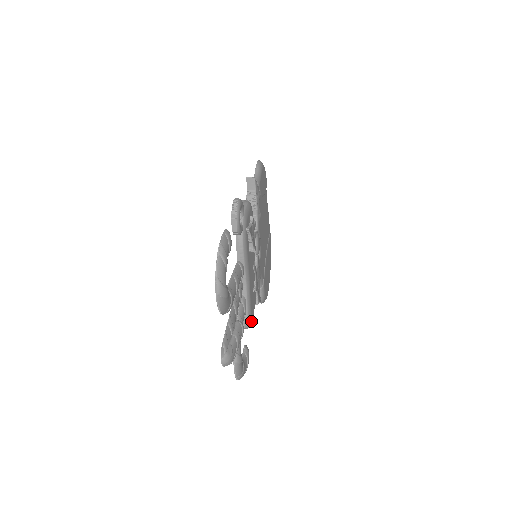
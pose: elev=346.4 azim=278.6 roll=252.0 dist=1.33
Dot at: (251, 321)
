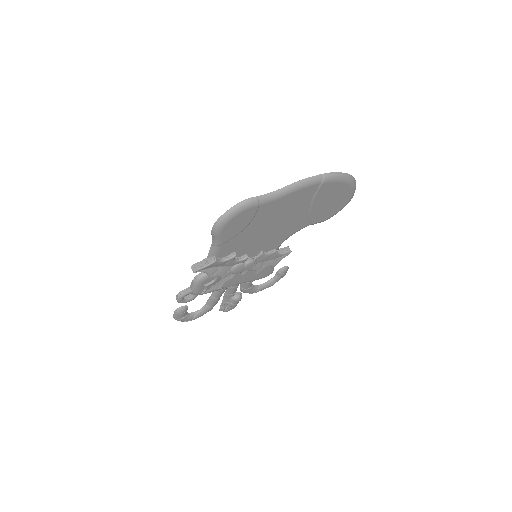
Dot at: (266, 276)
